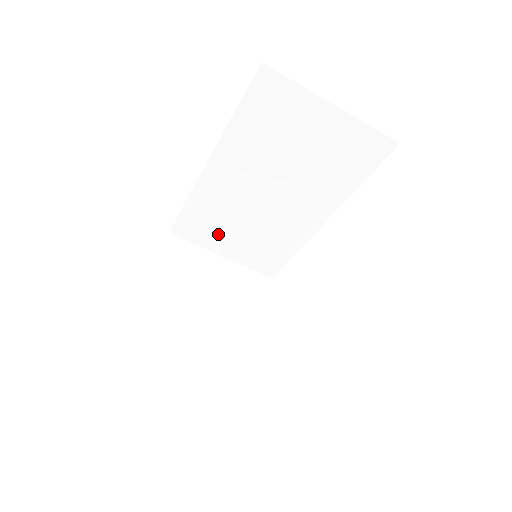
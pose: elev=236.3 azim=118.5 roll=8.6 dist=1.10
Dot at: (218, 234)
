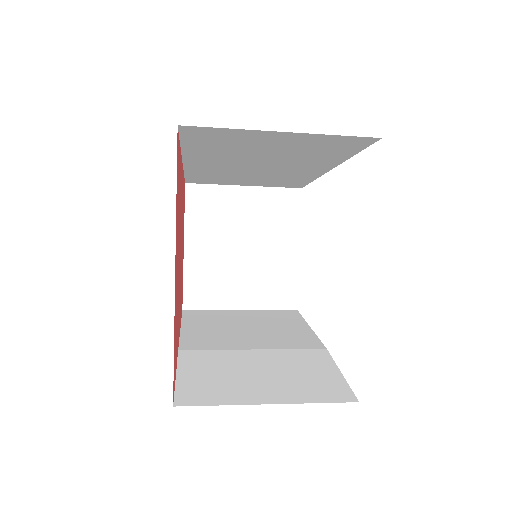
Dot at: (230, 180)
